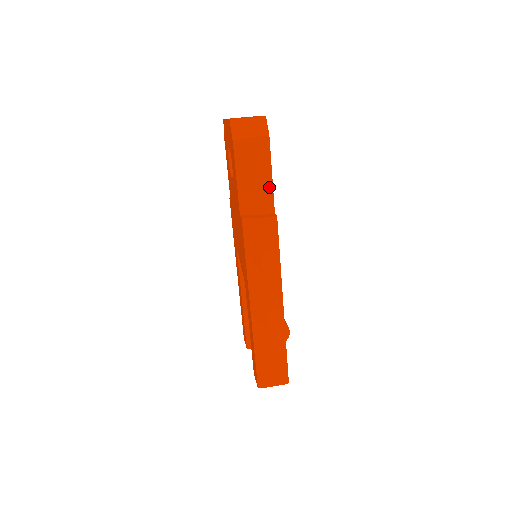
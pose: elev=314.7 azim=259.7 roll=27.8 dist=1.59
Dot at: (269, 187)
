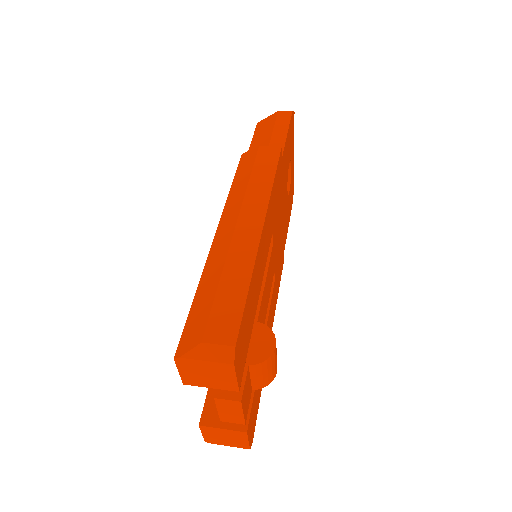
Dot at: (282, 140)
